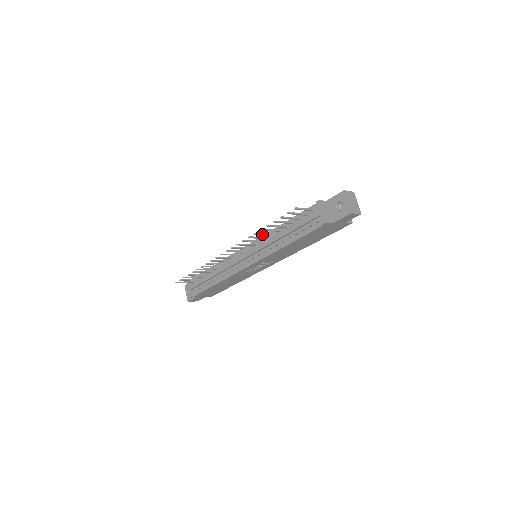
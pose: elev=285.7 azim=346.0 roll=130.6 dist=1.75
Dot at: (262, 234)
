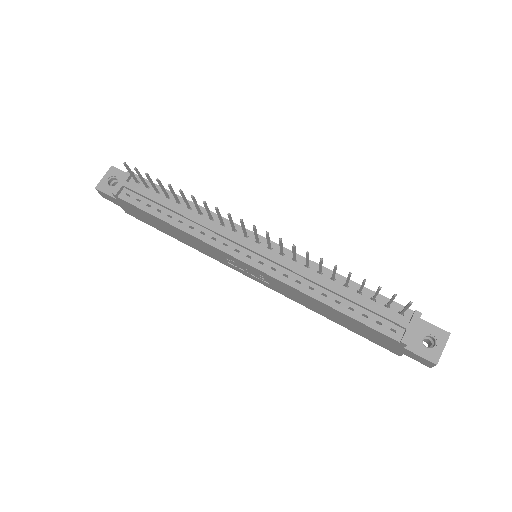
Dot at: (321, 265)
